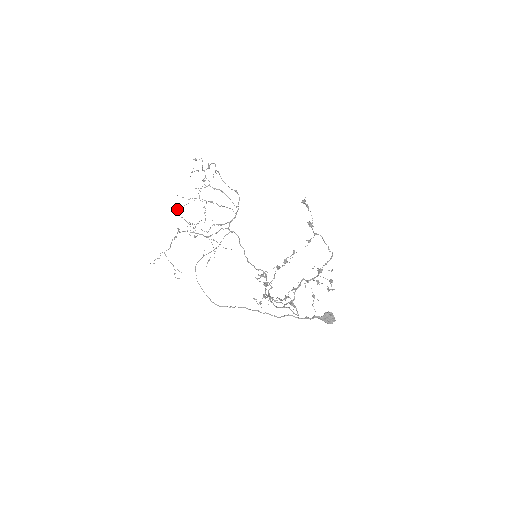
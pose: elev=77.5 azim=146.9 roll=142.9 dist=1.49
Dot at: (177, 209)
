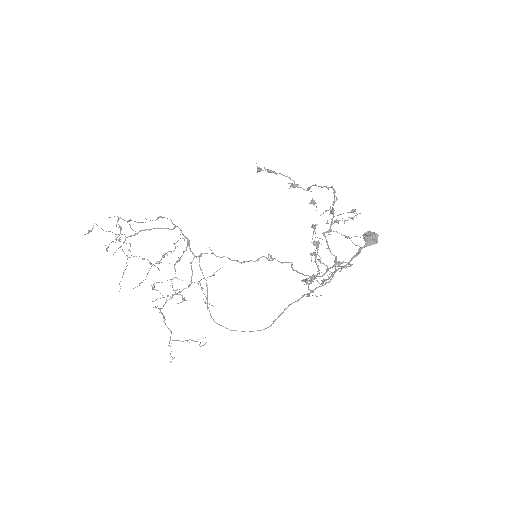
Dot at: occluded
